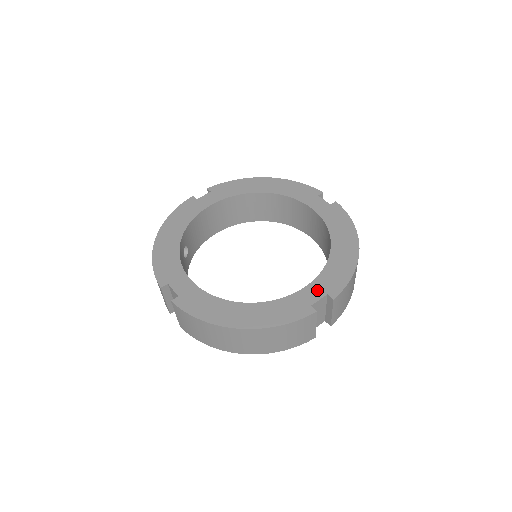
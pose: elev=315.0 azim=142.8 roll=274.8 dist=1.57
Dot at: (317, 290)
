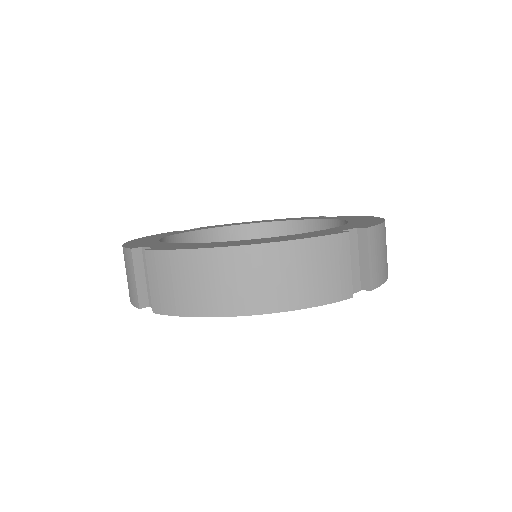
Dot at: (342, 228)
